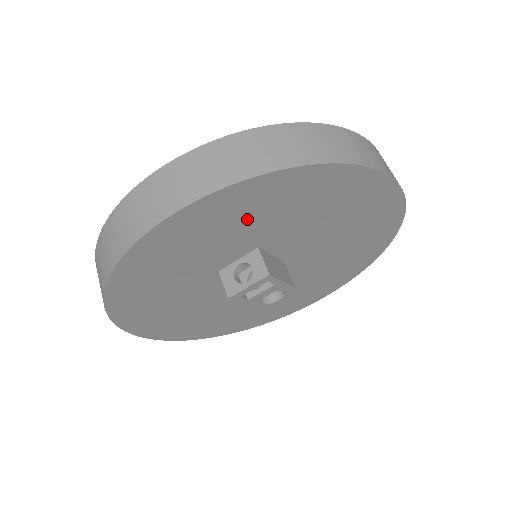
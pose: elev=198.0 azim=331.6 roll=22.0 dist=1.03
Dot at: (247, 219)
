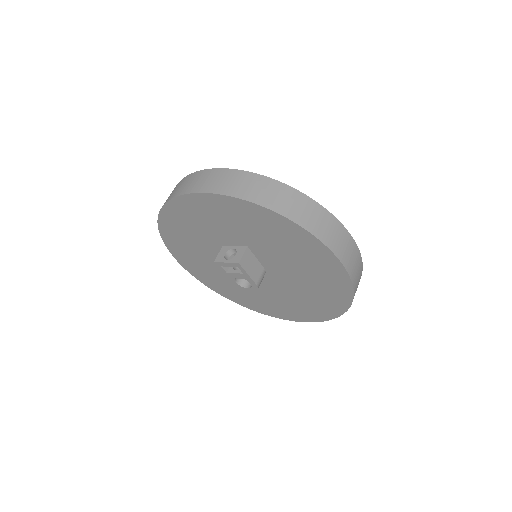
Dot at: (240, 223)
